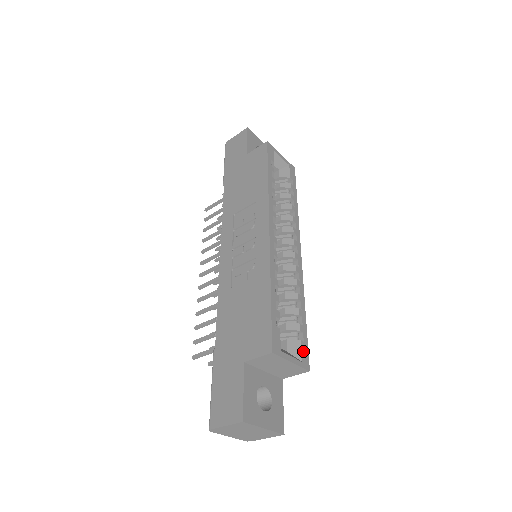
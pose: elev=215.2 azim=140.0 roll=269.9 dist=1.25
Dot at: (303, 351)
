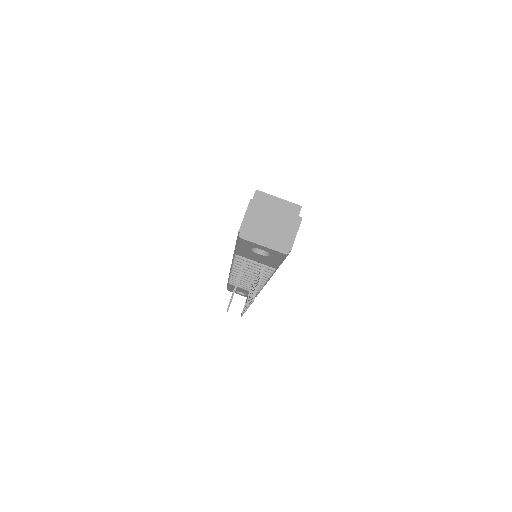
Dot at: occluded
